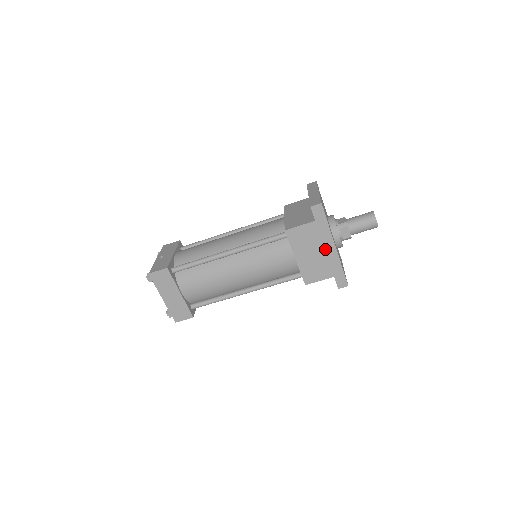
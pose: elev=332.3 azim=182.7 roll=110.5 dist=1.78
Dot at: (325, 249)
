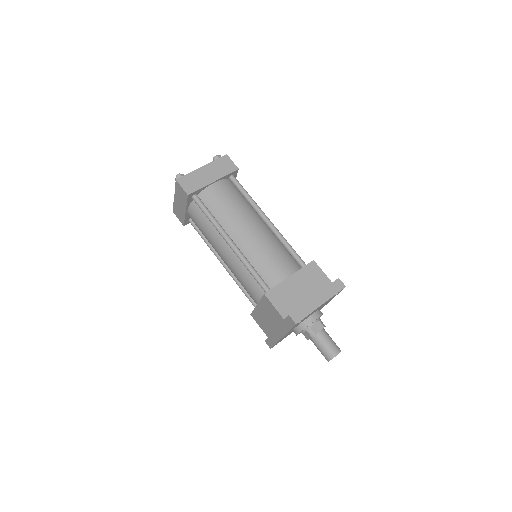
Dot at: (276, 329)
